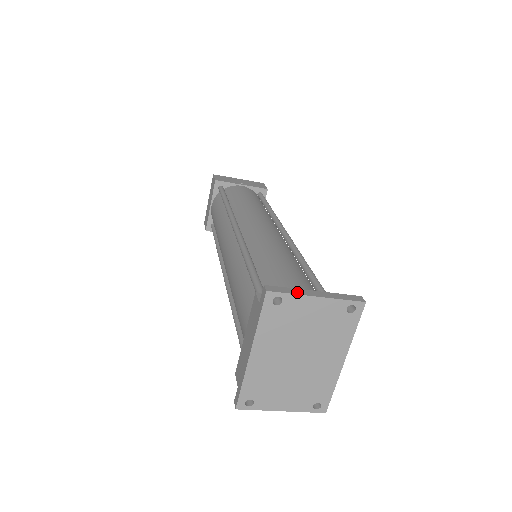
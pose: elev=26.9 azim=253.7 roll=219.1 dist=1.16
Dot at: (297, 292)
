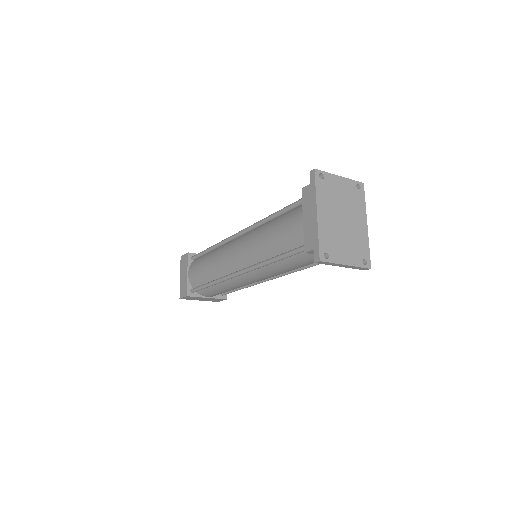
Dot at: (329, 174)
